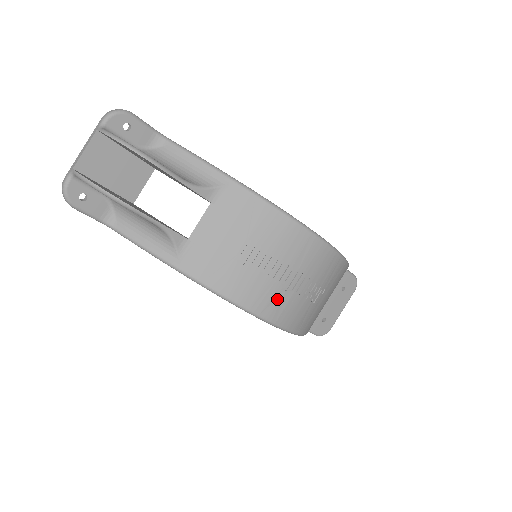
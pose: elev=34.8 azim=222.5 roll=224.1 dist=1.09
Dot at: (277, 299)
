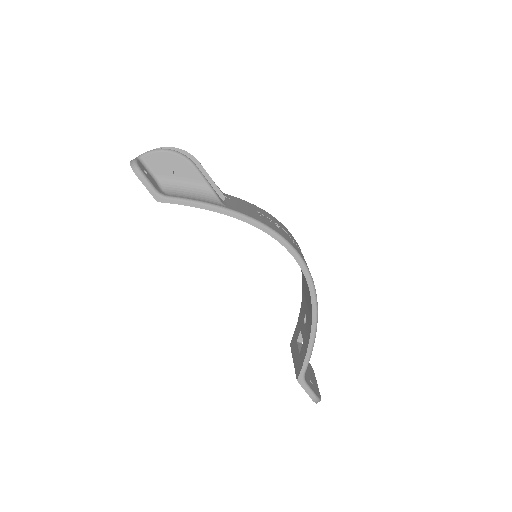
Dot at: (294, 245)
